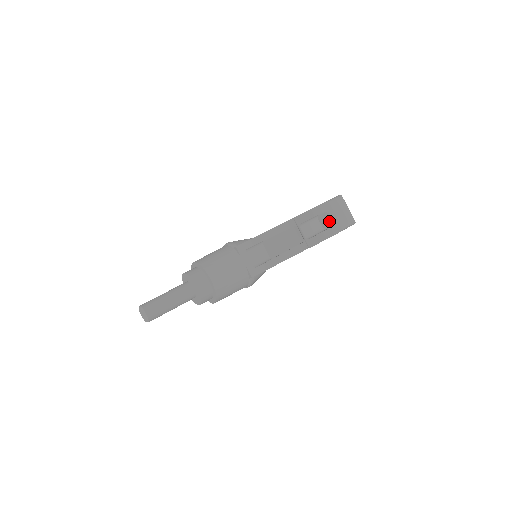
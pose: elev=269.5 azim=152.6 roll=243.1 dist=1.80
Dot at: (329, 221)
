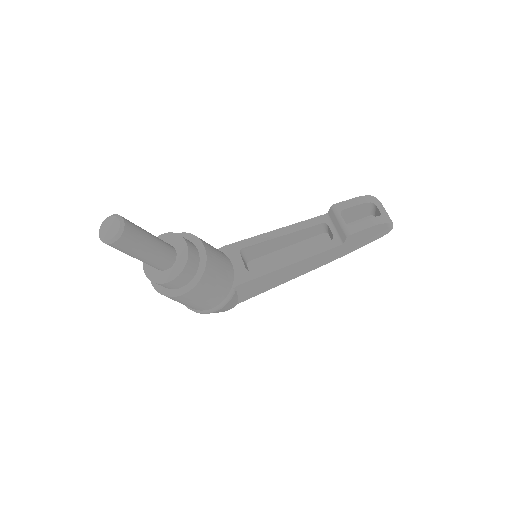
Dot at: occluded
